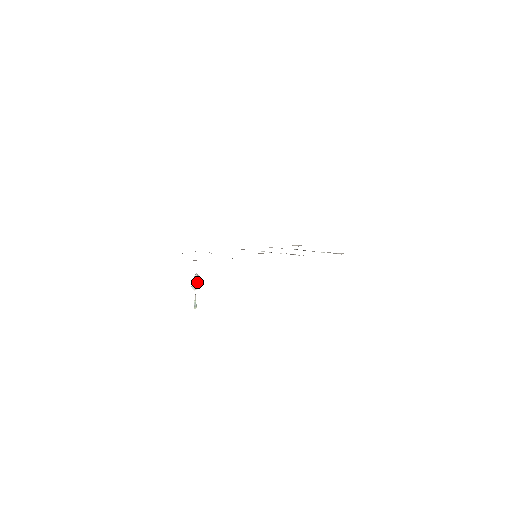
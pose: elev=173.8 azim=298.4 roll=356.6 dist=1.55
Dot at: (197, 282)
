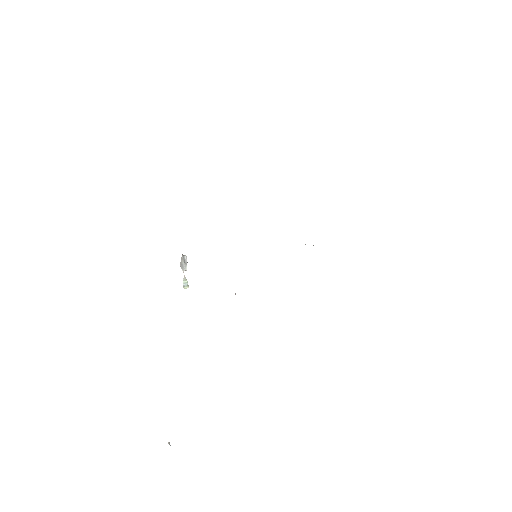
Dot at: (183, 264)
